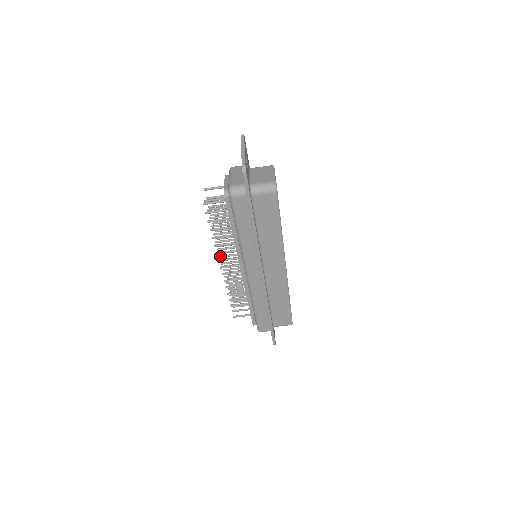
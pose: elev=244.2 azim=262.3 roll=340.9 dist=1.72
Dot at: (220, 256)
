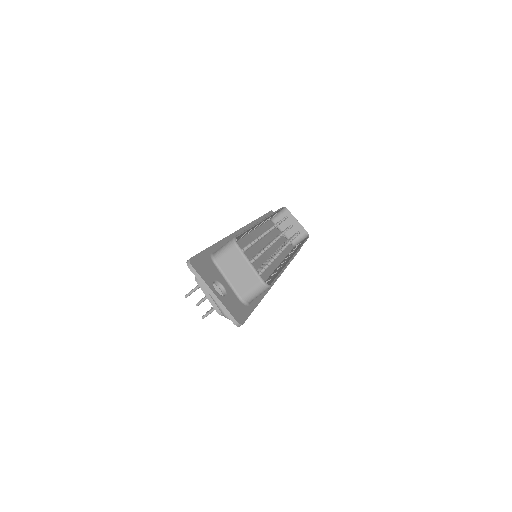
Dot at: occluded
